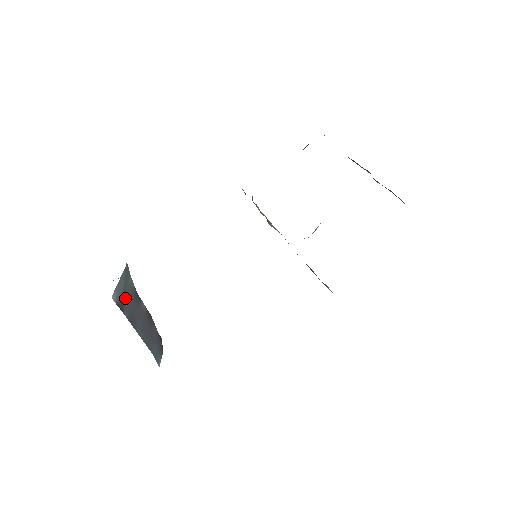
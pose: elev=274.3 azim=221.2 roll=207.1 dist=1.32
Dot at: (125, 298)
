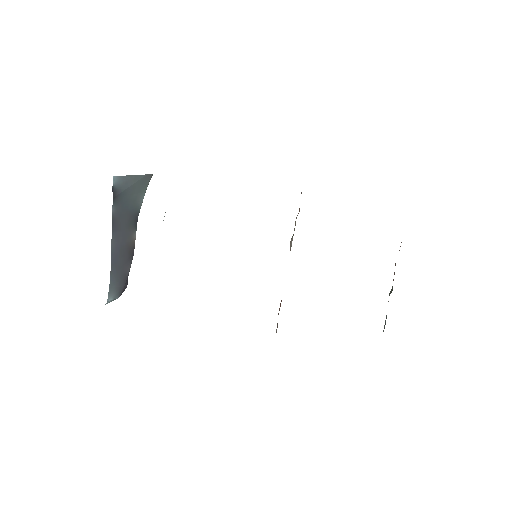
Dot at: (124, 198)
